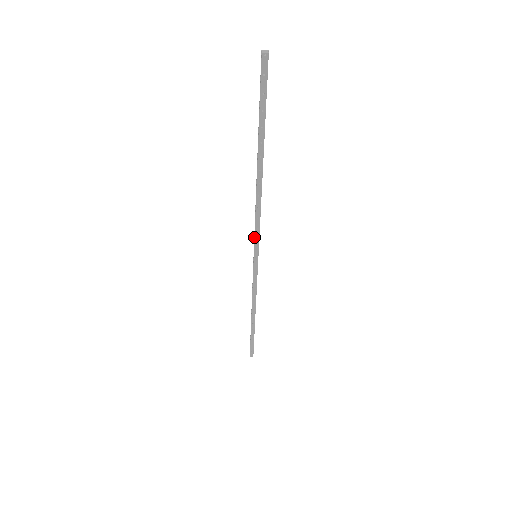
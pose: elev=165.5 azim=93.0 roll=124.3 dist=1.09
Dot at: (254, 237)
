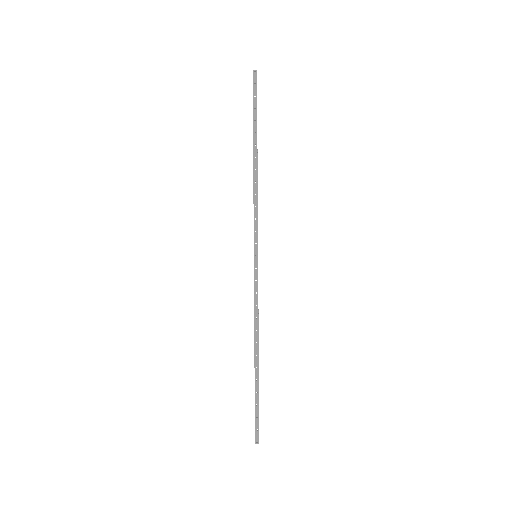
Dot at: occluded
